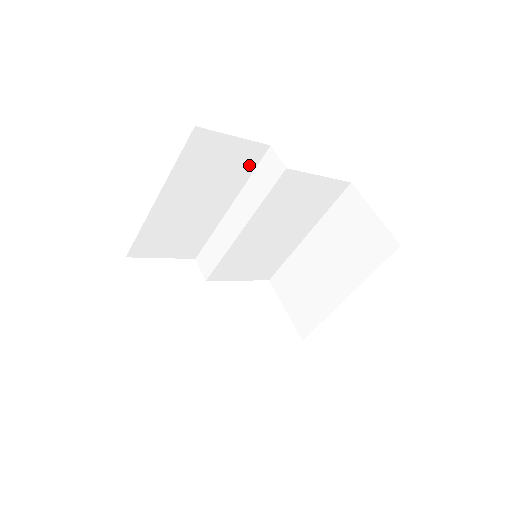
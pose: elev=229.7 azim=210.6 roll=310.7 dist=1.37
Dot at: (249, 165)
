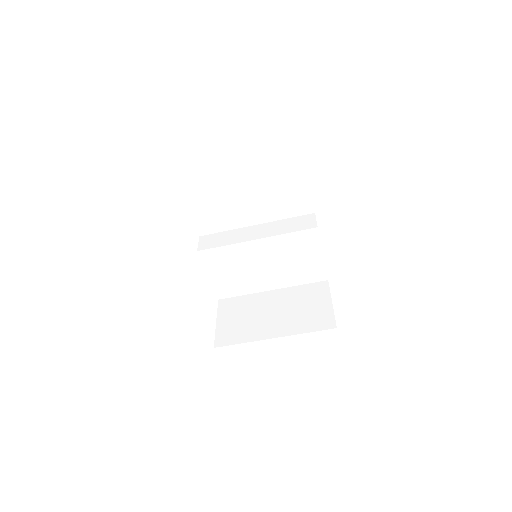
Dot at: (295, 211)
